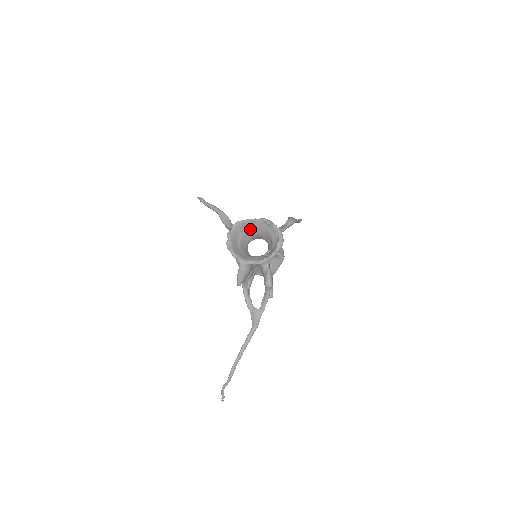
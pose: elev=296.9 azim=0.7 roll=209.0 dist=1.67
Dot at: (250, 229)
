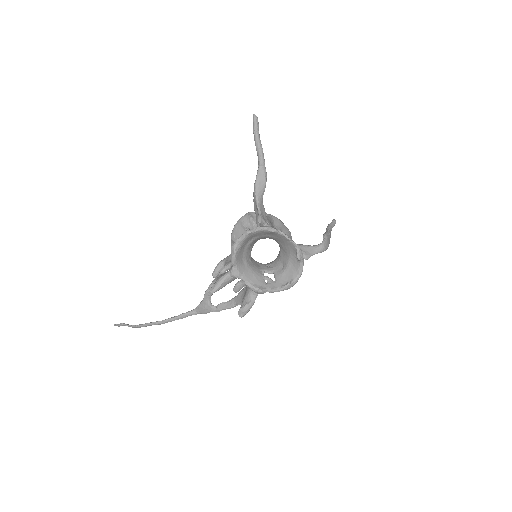
Dot at: (275, 237)
